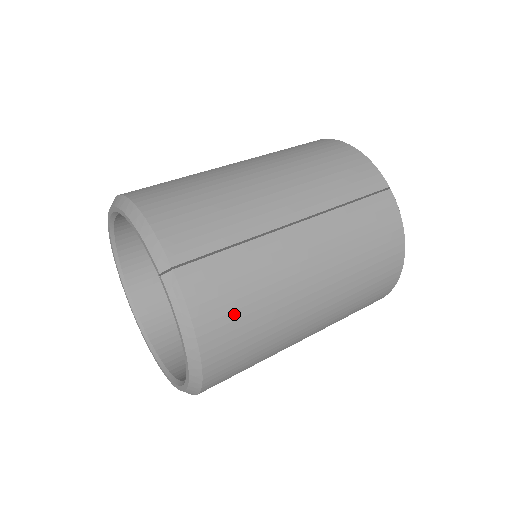
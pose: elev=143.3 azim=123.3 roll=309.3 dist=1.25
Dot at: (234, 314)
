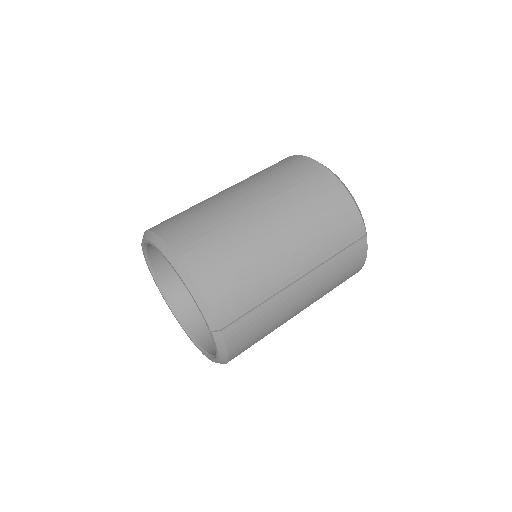
Dot at: (251, 341)
